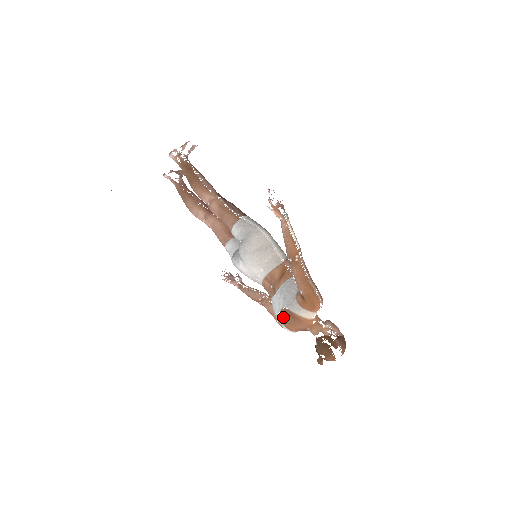
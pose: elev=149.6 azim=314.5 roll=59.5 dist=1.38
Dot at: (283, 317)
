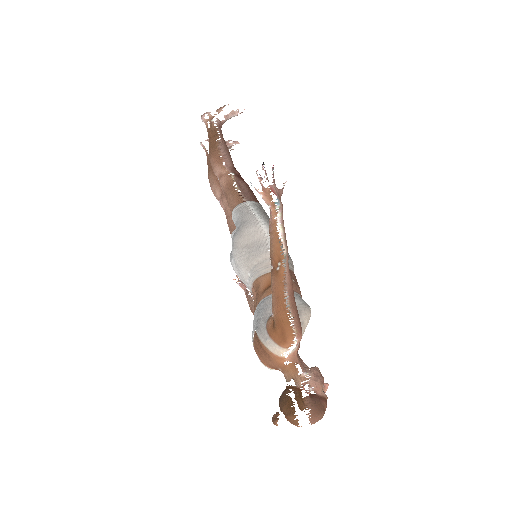
Dot at: (255, 343)
